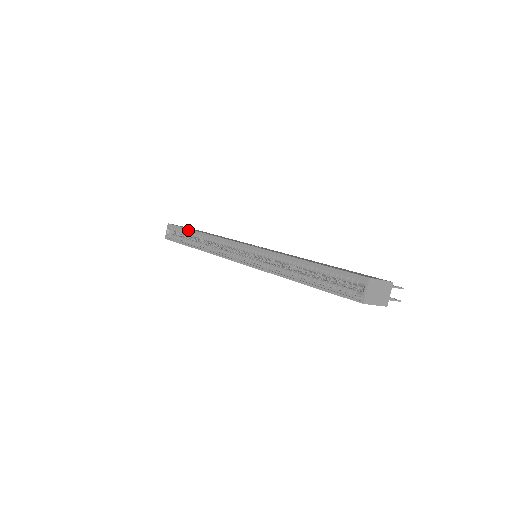
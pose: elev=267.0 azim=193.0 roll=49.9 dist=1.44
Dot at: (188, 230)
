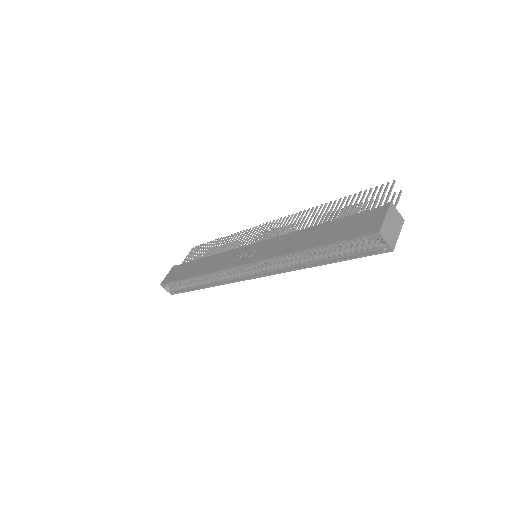
Dot at: occluded
